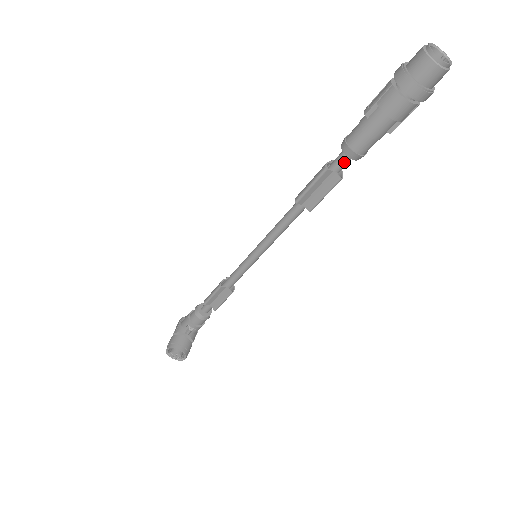
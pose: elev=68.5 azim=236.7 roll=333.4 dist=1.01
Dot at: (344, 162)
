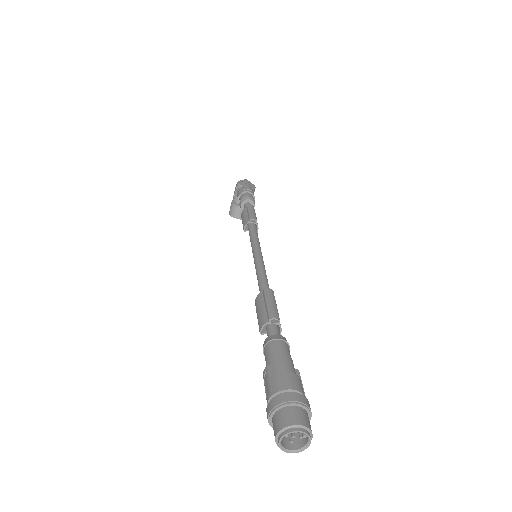
Dot at: occluded
